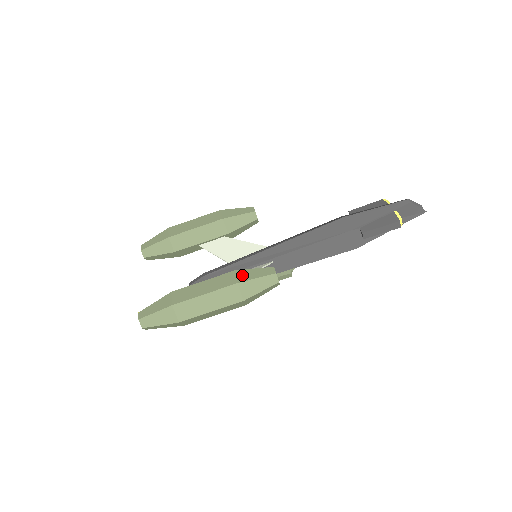
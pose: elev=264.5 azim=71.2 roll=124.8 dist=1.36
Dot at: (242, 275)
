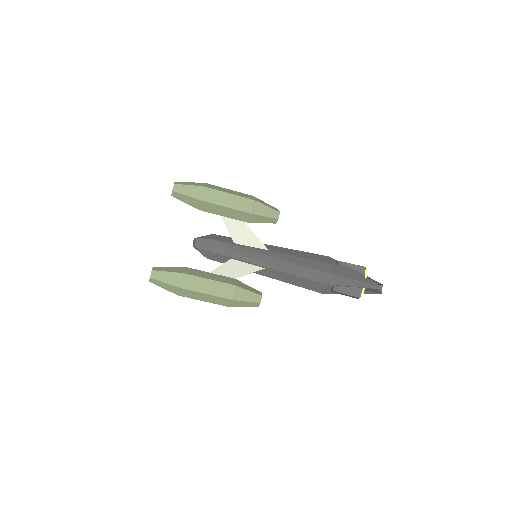
Dot at: (238, 293)
